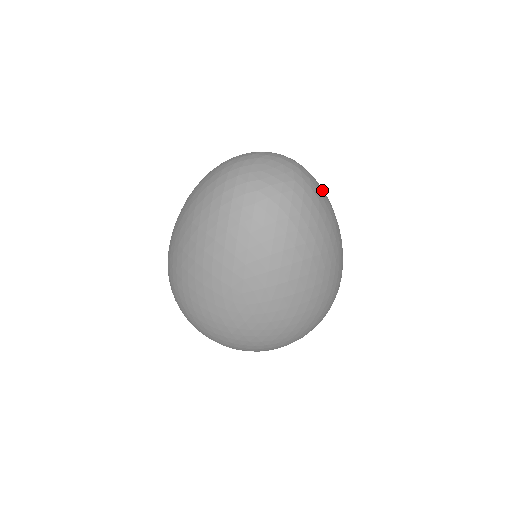
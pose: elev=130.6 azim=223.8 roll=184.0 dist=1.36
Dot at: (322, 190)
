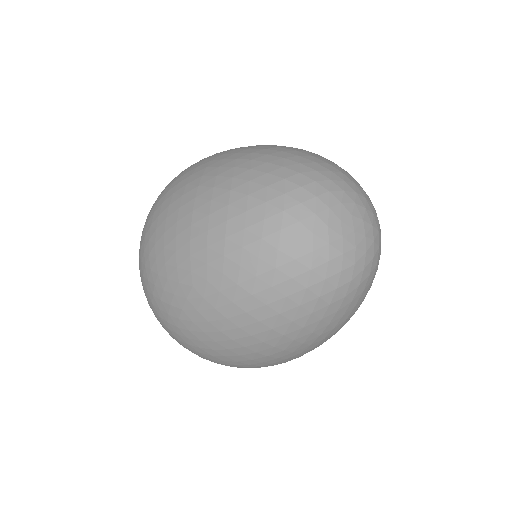
Dot at: occluded
